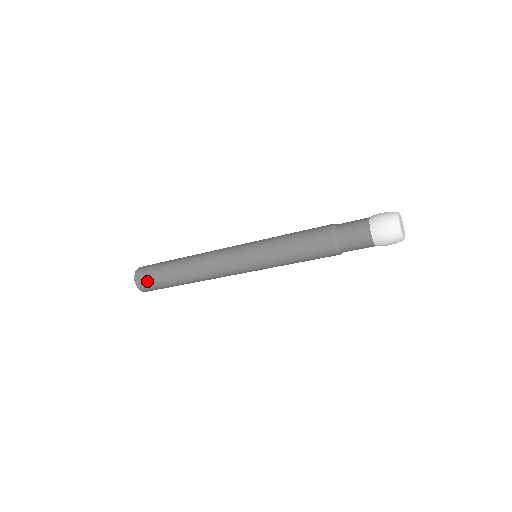
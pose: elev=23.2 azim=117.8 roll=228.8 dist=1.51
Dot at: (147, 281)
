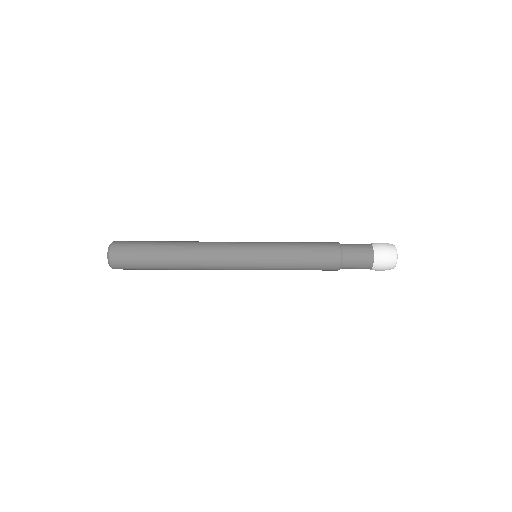
Dot at: (127, 264)
